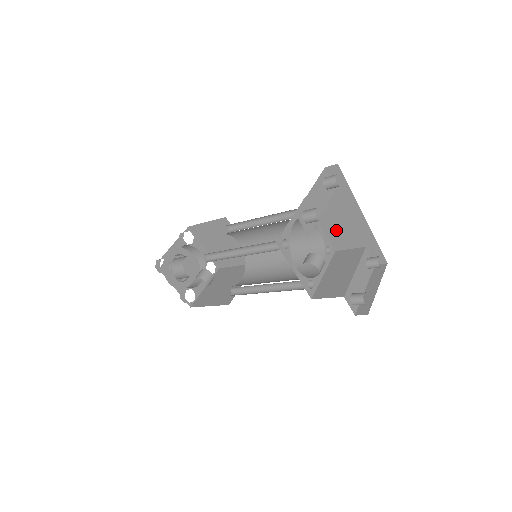
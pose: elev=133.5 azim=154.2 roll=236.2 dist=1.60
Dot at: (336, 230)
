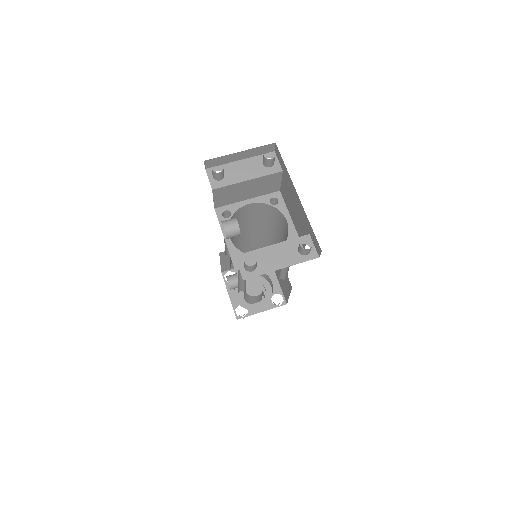
Dot at: (297, 221)
